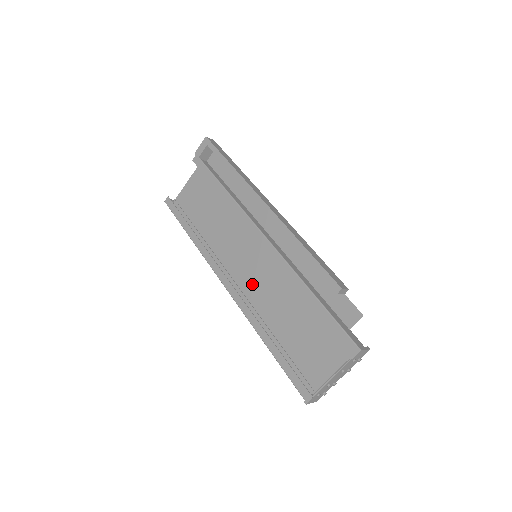
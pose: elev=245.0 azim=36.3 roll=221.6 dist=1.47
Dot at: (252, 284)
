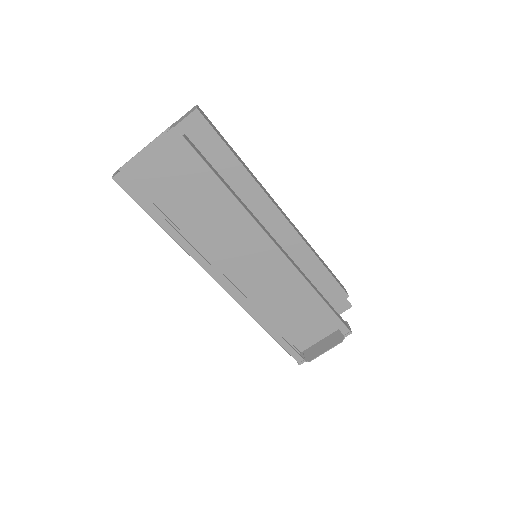
Dot at: (246, 278)
